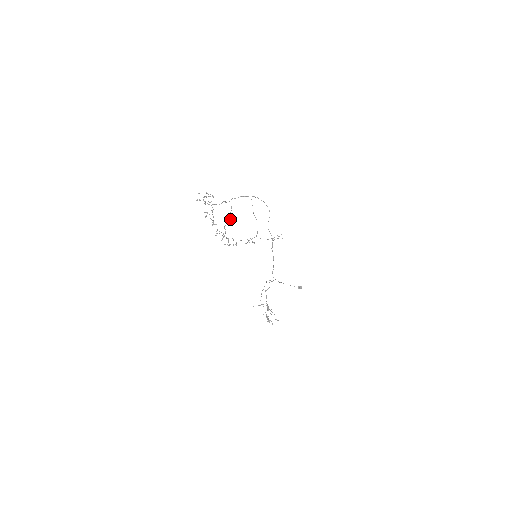
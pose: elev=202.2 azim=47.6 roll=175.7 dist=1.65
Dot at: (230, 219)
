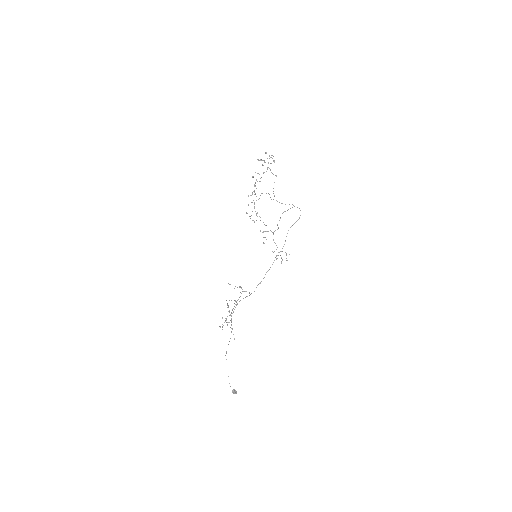
Dot at: (269, 194)
